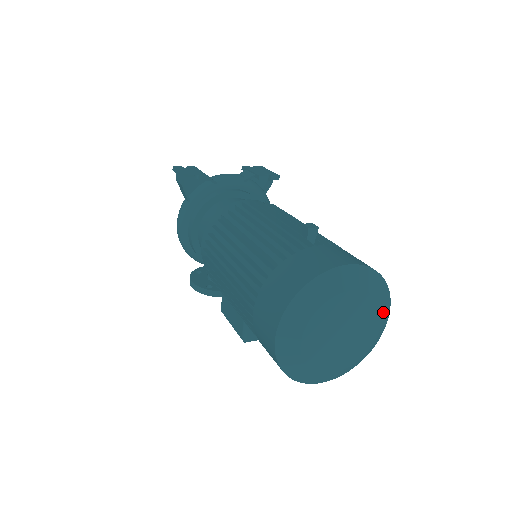
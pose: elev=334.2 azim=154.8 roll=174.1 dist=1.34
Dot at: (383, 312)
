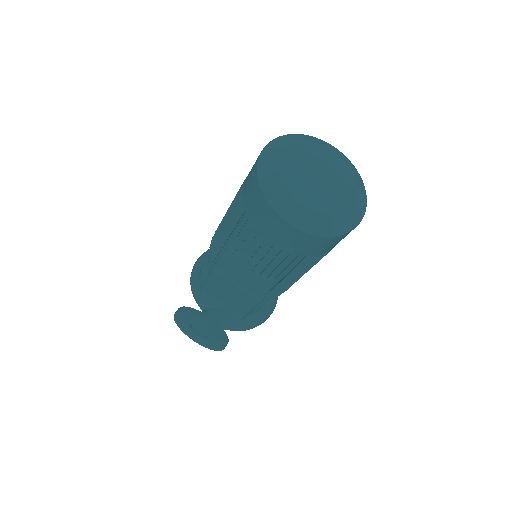
Dot at: (358, 196)
